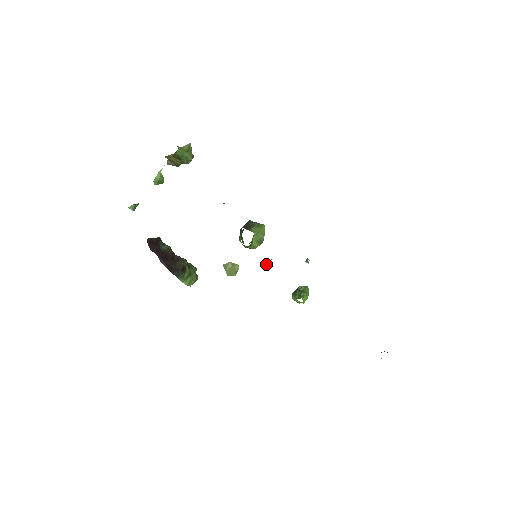
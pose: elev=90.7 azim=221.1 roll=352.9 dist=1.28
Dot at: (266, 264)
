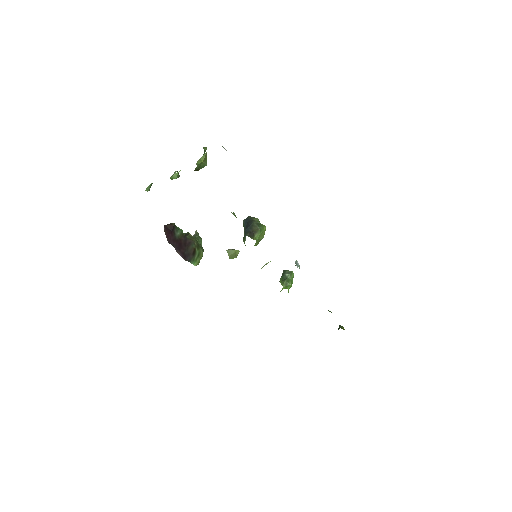
Dot at: (264, 265)
